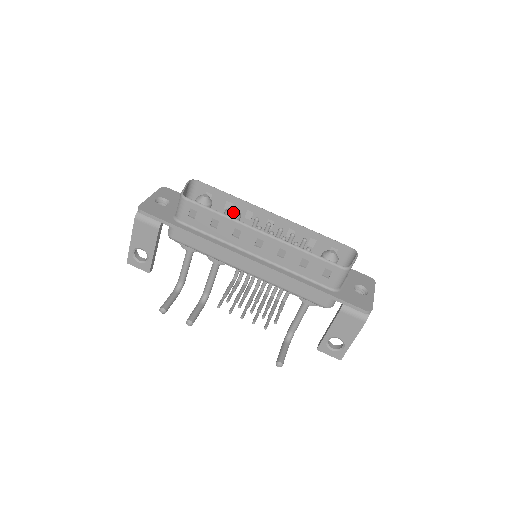
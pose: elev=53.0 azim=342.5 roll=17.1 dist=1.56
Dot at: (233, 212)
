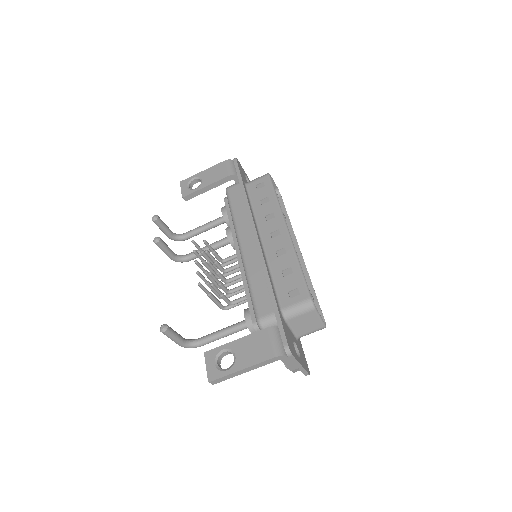
Dot at: occluded
